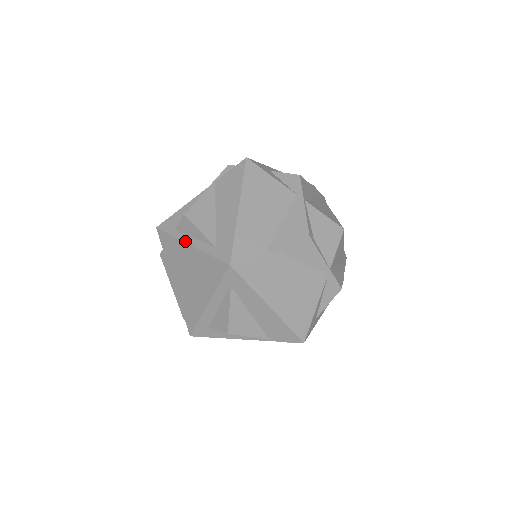
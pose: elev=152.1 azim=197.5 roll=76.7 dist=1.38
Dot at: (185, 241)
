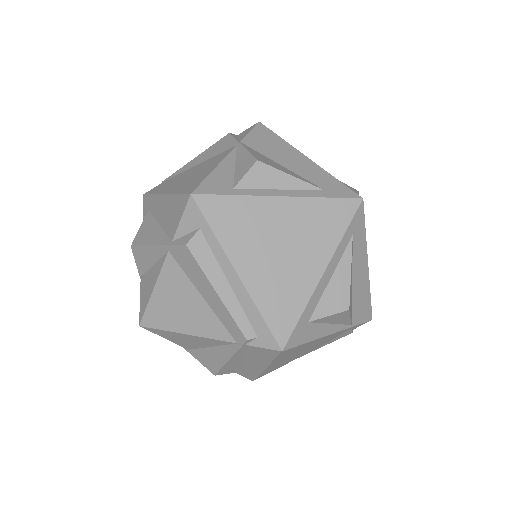
Dot at: (268, 194)
